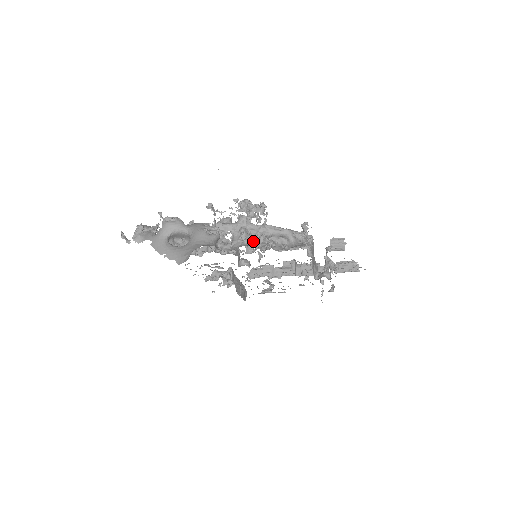
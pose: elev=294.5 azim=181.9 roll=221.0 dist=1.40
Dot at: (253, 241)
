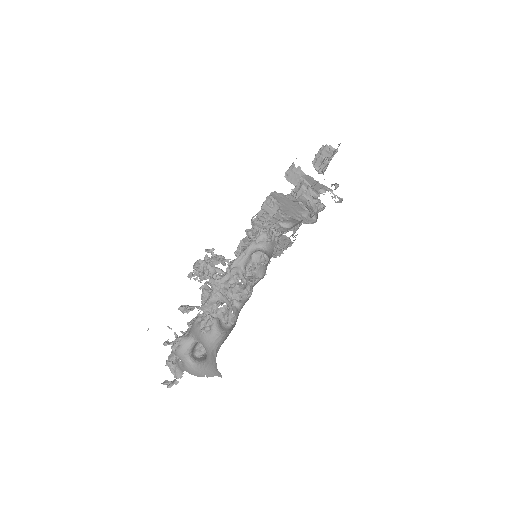
Dot at: (240, 292)
